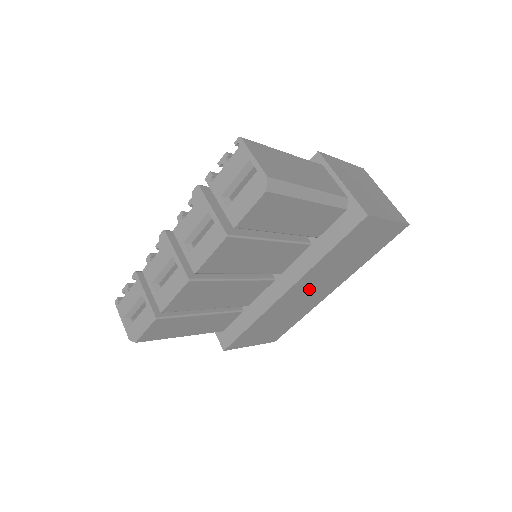
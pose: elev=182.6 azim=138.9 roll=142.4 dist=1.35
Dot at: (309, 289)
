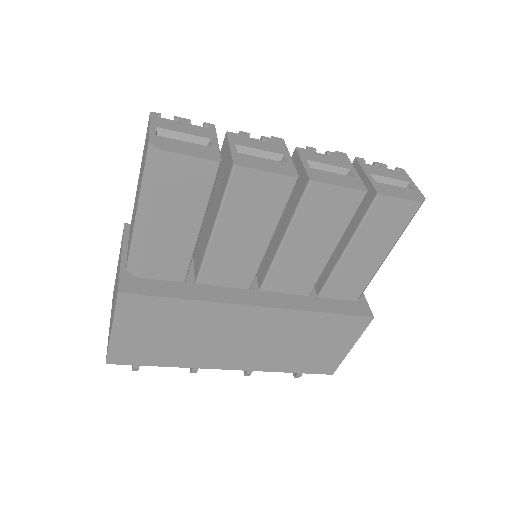
Dot at: (248, 334)
